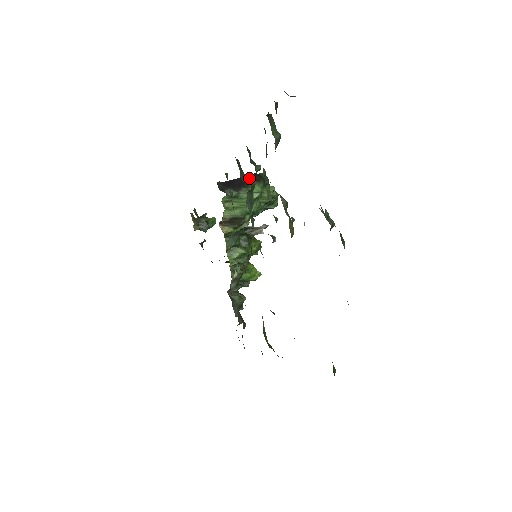
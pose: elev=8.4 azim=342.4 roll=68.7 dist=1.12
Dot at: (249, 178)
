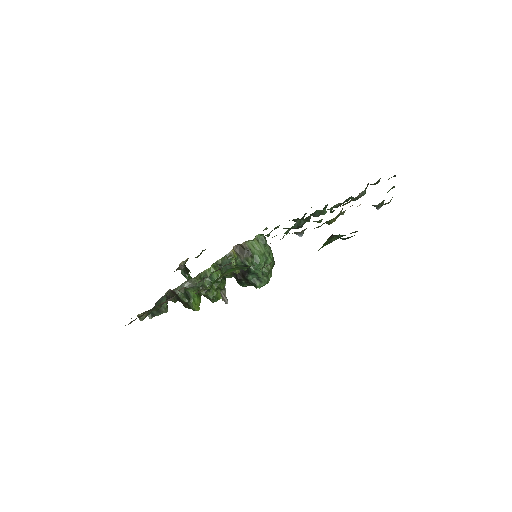
Dot at: (315, 212)
